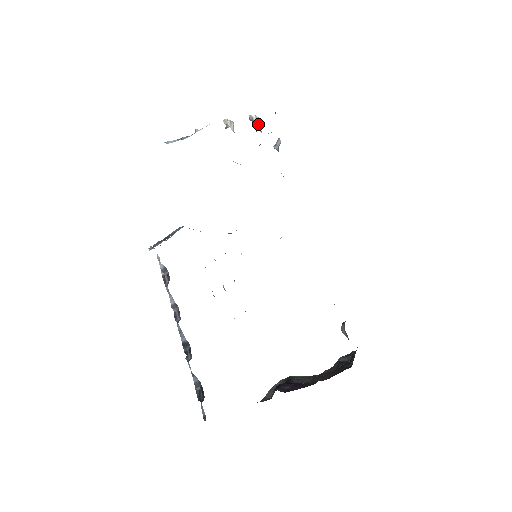
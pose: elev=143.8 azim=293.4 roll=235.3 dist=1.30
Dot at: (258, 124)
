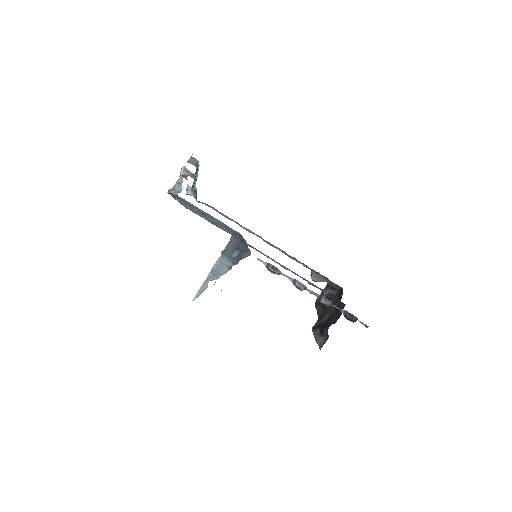
Dot at: (189, 172)
